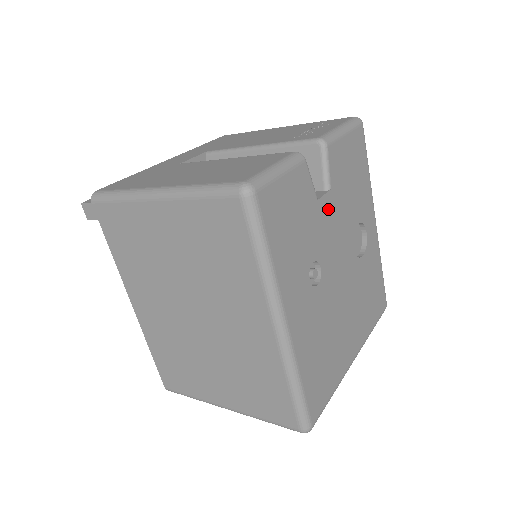
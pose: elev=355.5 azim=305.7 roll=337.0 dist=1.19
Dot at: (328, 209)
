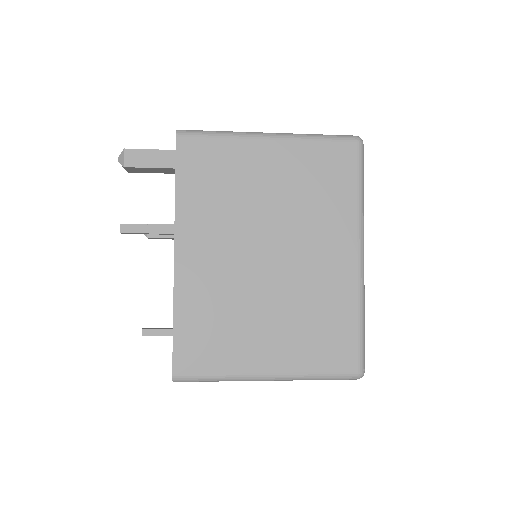
Dot at: occluded
